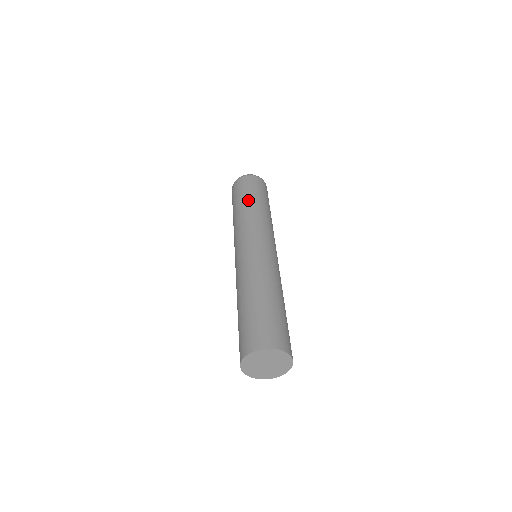
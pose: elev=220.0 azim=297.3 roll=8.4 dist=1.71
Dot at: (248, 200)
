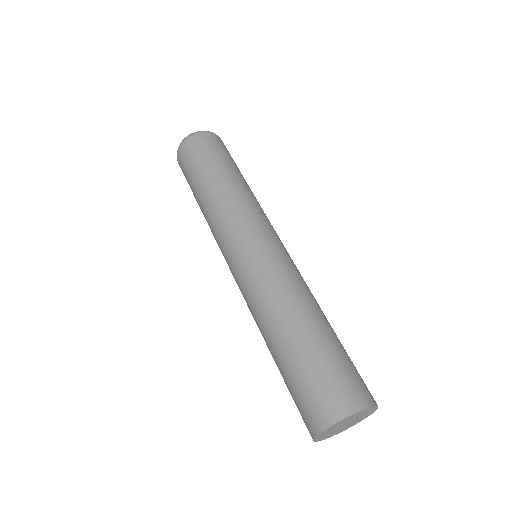
Dot at: (239, 173)
